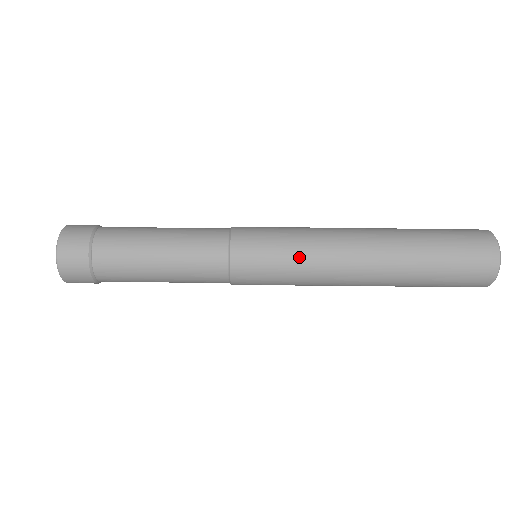
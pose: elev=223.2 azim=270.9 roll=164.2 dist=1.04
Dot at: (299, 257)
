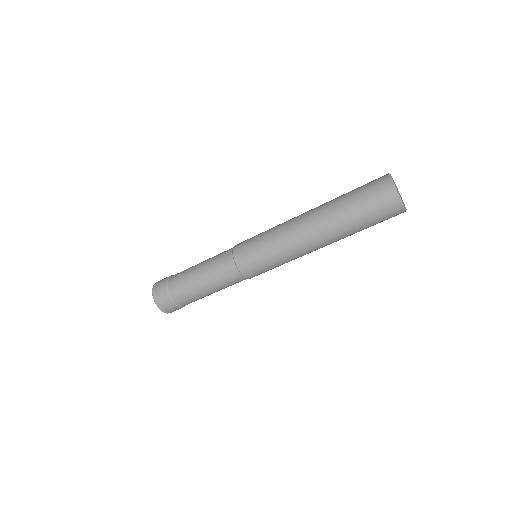
Dot at: (281, 261)
